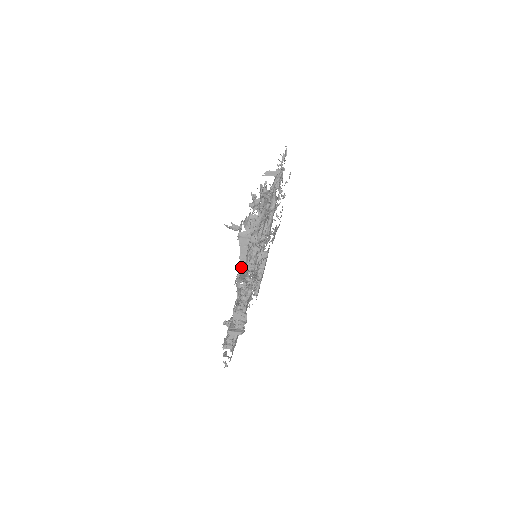
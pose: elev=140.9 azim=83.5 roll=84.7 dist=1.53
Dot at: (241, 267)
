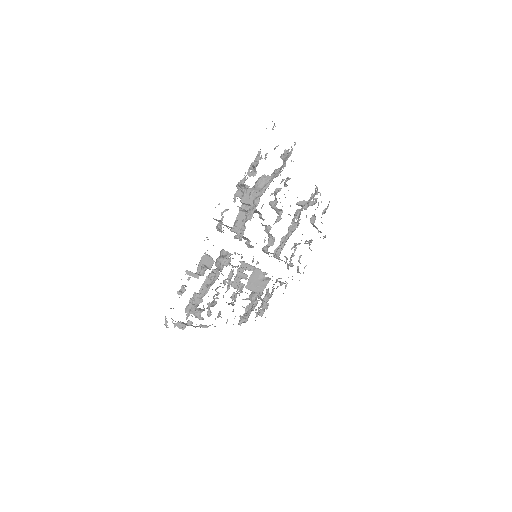
Dot at: occluded
